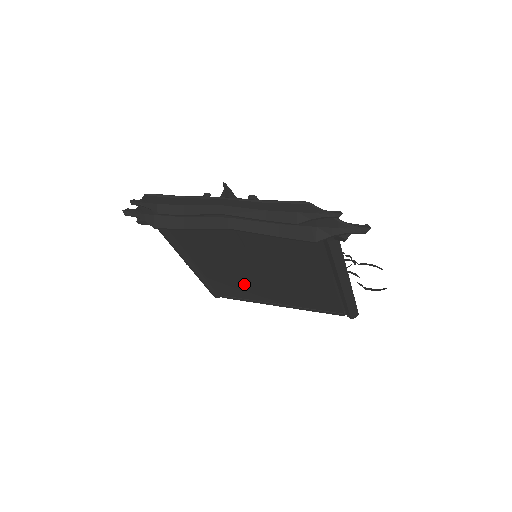
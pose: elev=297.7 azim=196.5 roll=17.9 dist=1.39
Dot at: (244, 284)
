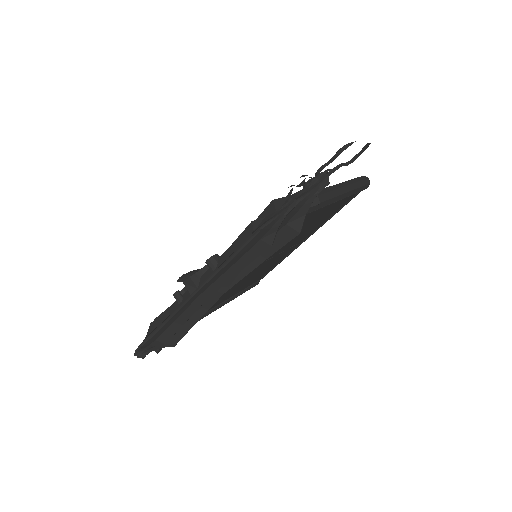
Dot at: (268, 266)
